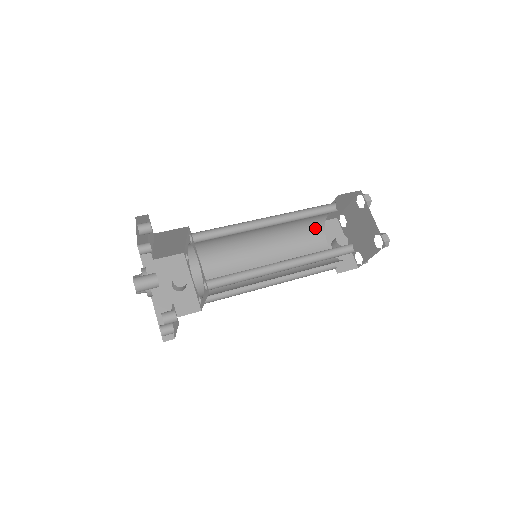
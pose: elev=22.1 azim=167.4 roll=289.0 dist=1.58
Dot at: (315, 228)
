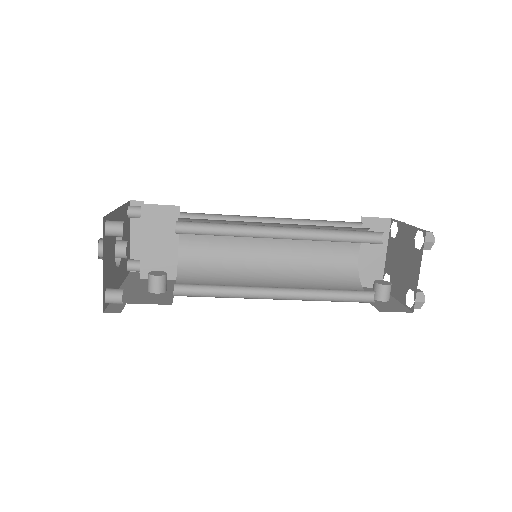
Dot at: (345, 274)
